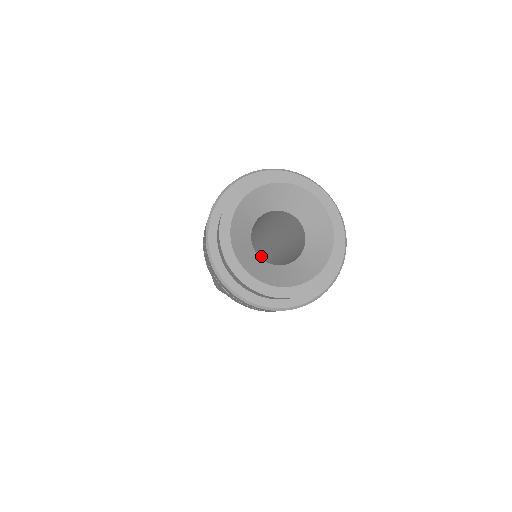
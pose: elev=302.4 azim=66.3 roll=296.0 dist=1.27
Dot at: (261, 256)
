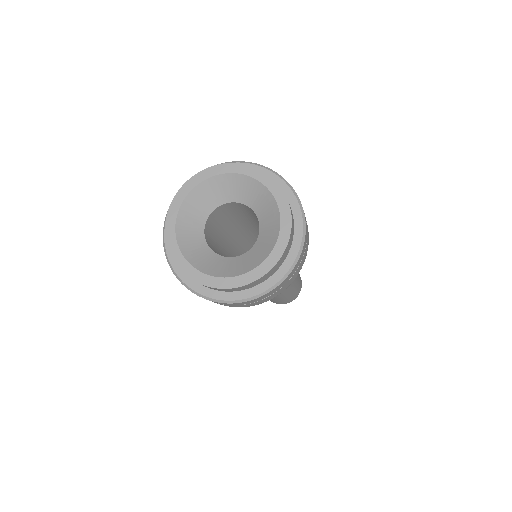
Dot at: occluded
